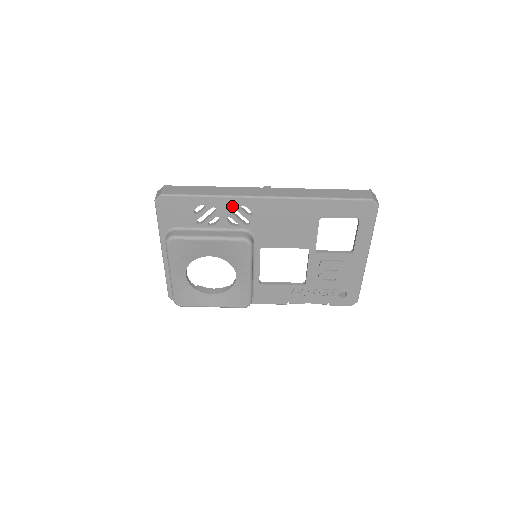
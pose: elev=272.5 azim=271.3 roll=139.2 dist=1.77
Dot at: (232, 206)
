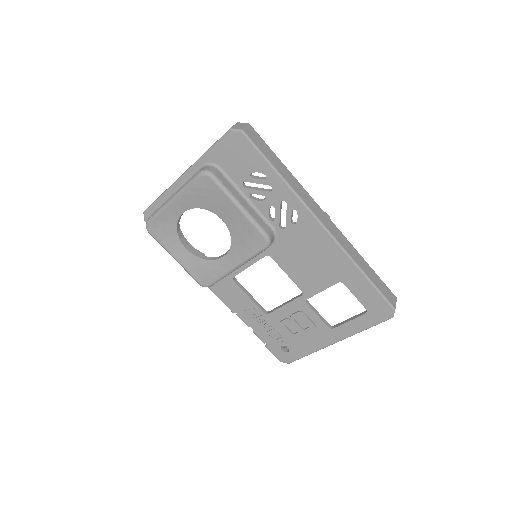
Dot at: (288, 202)
